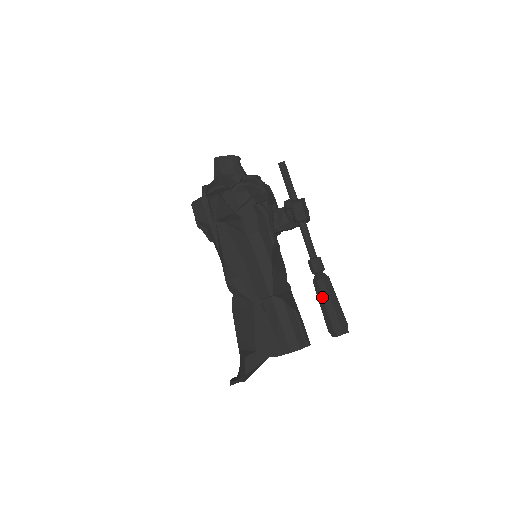
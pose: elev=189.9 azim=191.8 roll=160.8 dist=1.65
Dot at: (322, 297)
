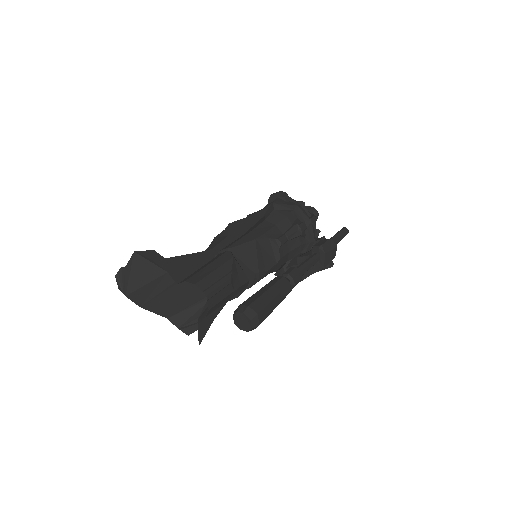
Dot at: (265, 285)
